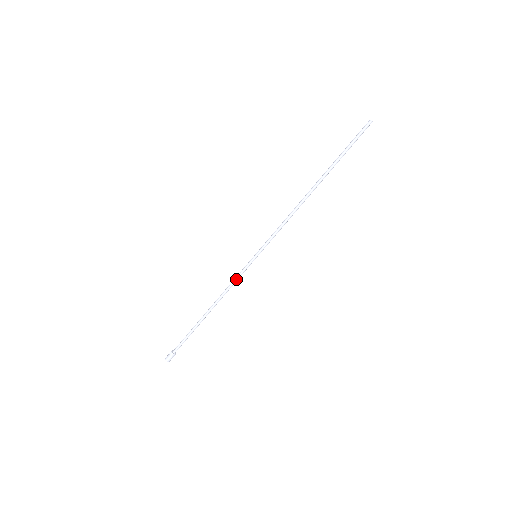
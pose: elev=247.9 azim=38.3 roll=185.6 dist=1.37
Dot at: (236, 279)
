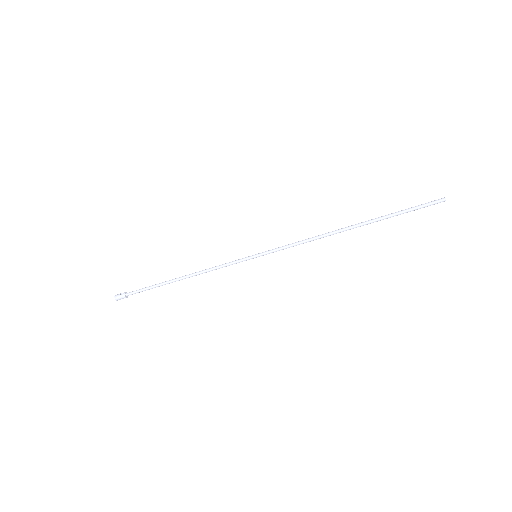
Dot at: (224, 265)
